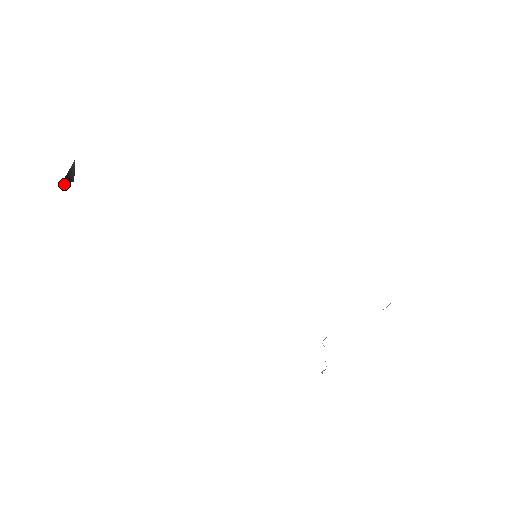
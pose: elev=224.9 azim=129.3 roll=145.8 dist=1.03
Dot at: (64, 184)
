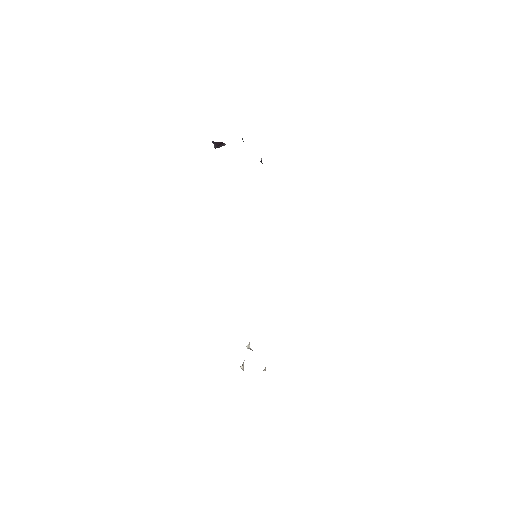
Dot at: (214, 144)
